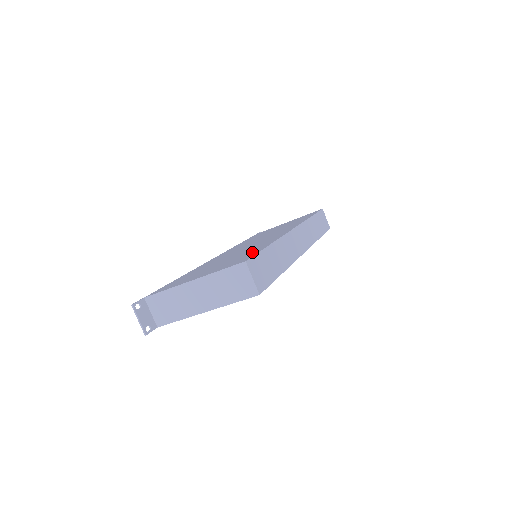
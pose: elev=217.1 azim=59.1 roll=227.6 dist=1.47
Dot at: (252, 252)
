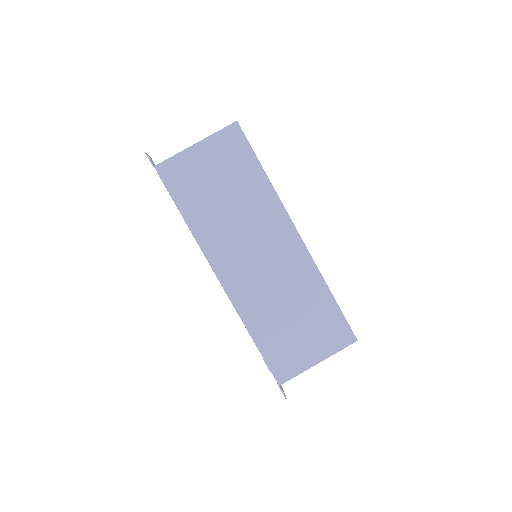
Dot at: occluded
